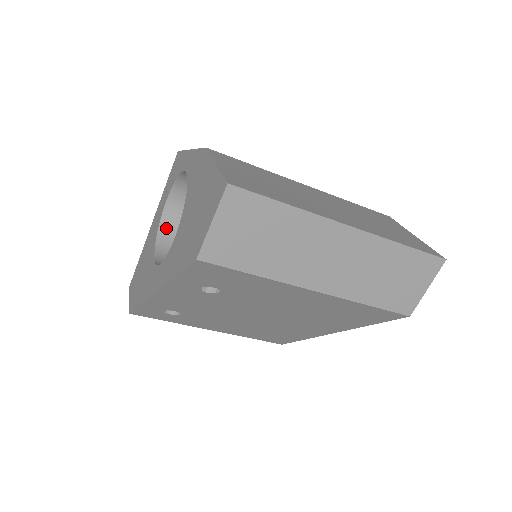
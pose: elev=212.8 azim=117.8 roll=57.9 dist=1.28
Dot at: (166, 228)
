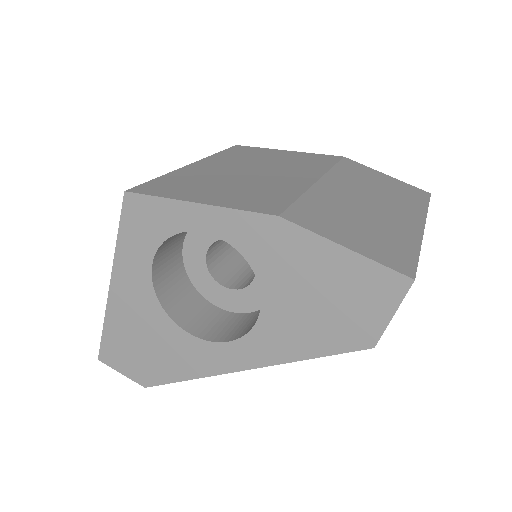
Dot at: (161, 289)
